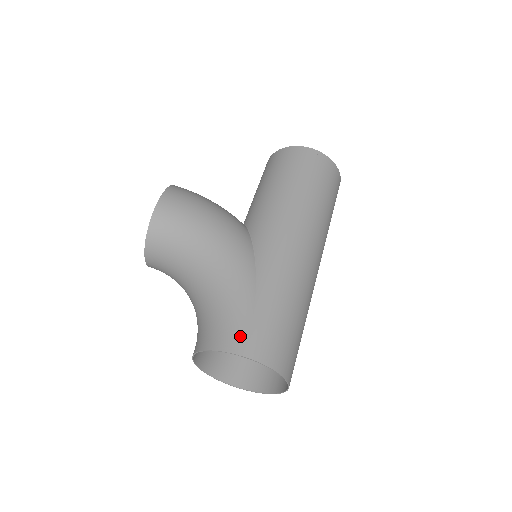
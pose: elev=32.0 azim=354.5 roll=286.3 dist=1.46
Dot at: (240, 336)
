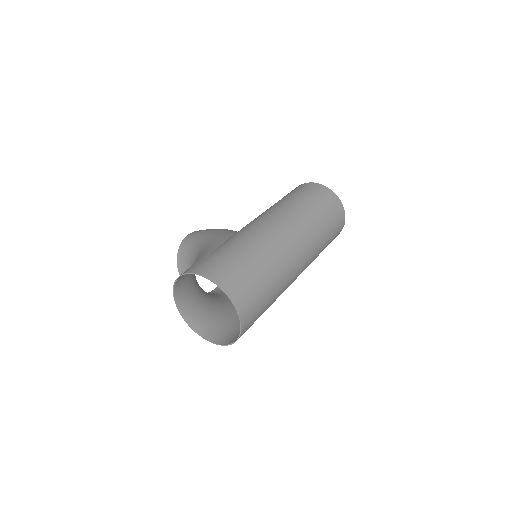
Dot at: (193, 266)
